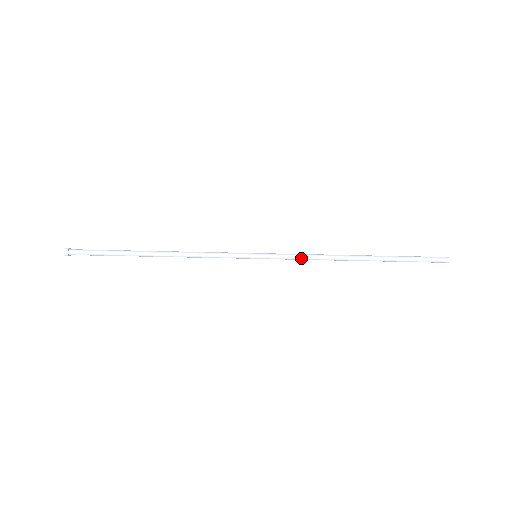
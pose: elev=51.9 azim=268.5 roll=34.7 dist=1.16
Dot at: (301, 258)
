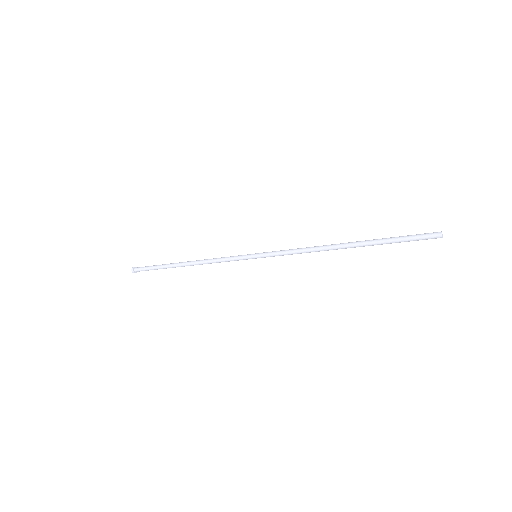
Dot at: (292, 254)
